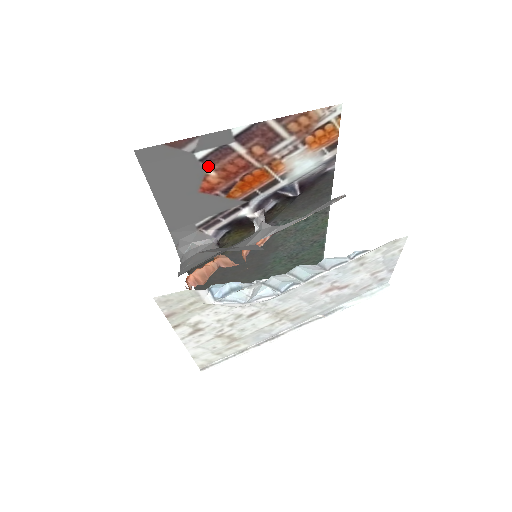
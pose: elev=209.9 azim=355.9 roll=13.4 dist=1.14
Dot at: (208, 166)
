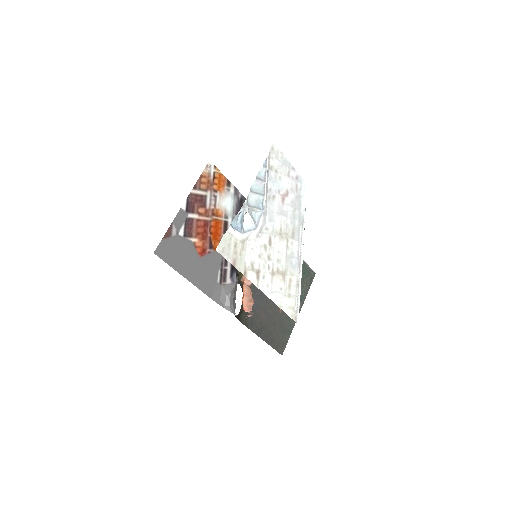
Dot at: (190, 237)
